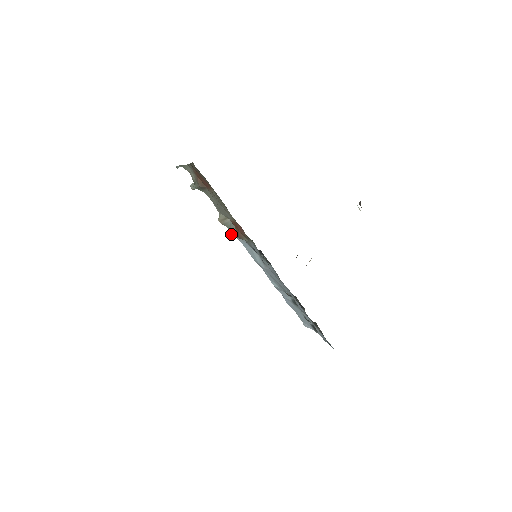
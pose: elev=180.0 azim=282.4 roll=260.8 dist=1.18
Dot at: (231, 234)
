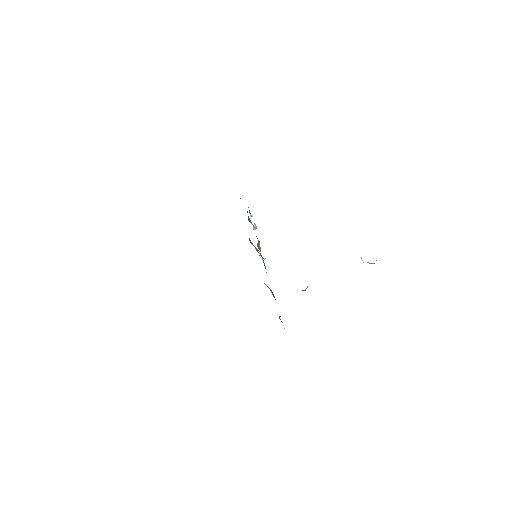
Dot at: (262, 257)
